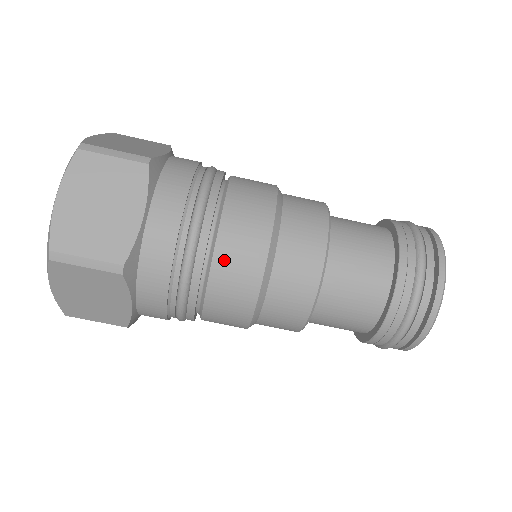
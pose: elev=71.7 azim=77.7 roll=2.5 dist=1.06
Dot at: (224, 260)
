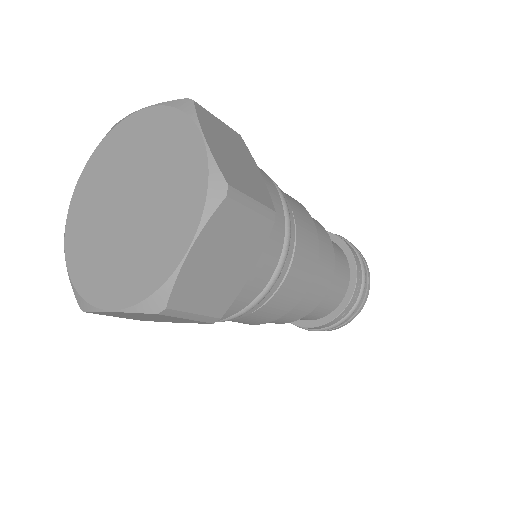
Dot at: (276, 301)
